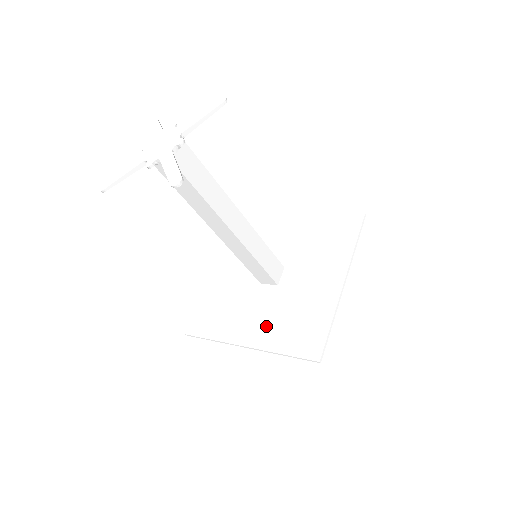
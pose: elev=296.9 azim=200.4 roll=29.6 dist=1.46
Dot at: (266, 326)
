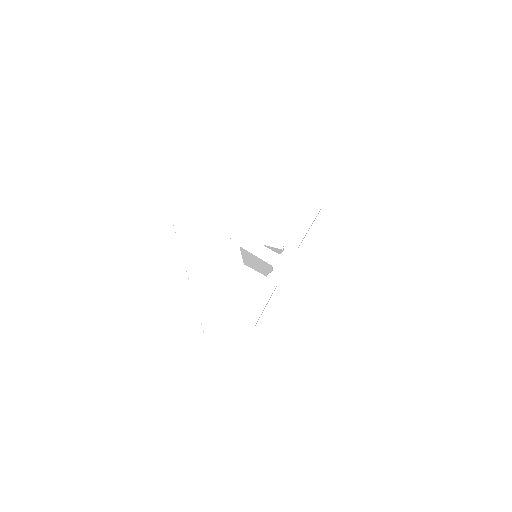
Dot at: occluded
